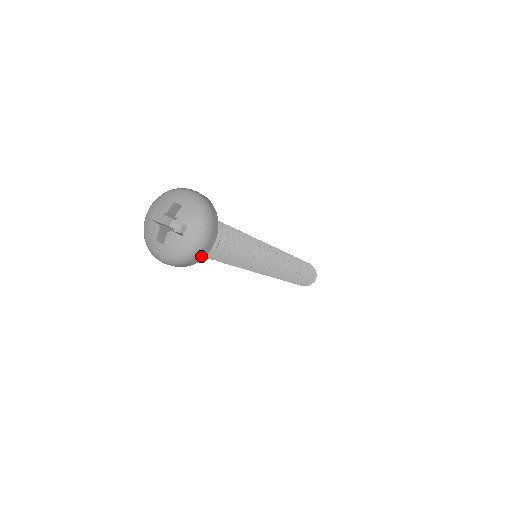
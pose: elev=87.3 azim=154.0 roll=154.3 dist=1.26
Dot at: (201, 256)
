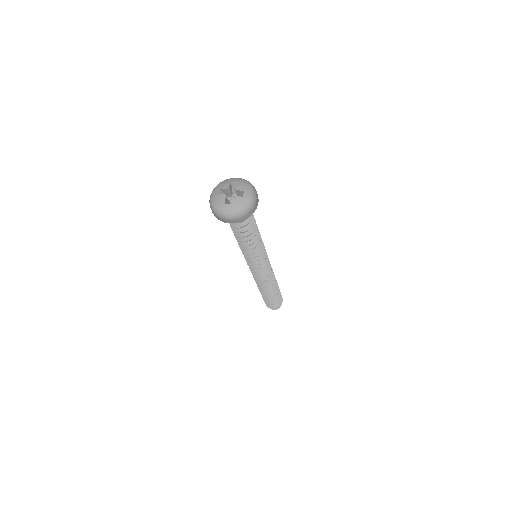
Dot at: (253, 211)
